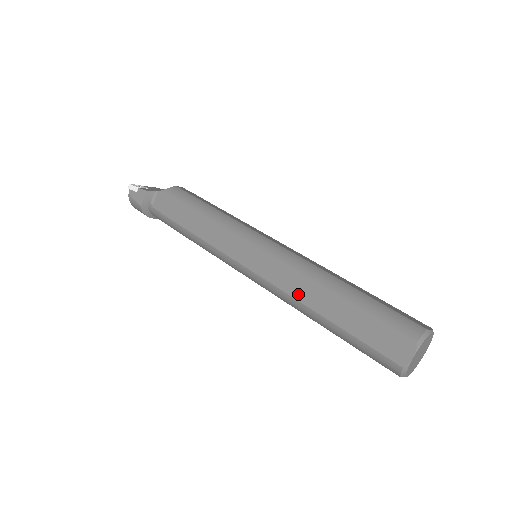
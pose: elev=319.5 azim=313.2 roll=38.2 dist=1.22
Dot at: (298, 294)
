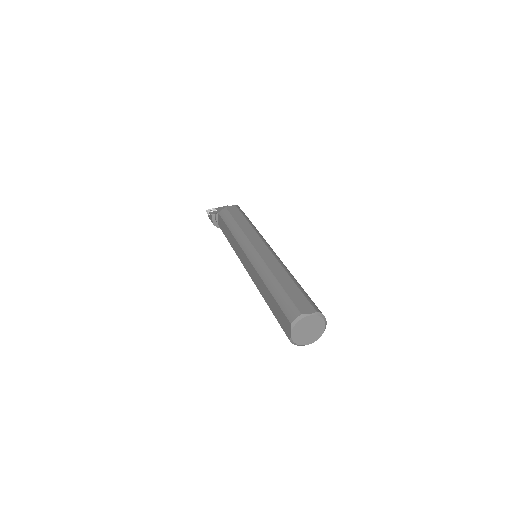
Dot at: (258, 287)
